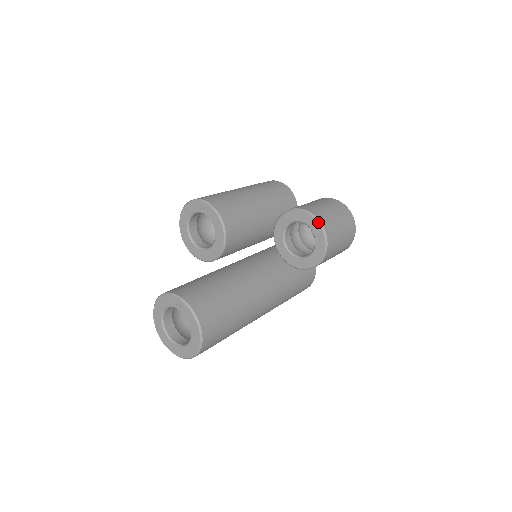
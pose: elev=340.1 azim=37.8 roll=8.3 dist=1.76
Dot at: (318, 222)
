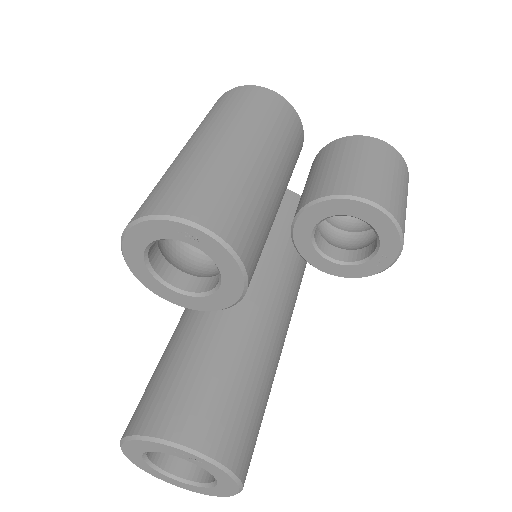
Dot at: (396, 226)
